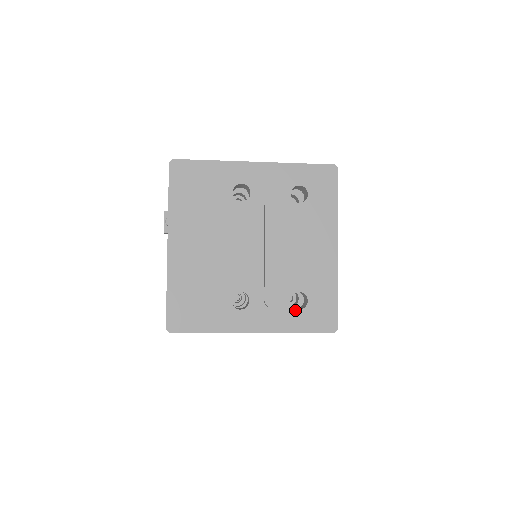
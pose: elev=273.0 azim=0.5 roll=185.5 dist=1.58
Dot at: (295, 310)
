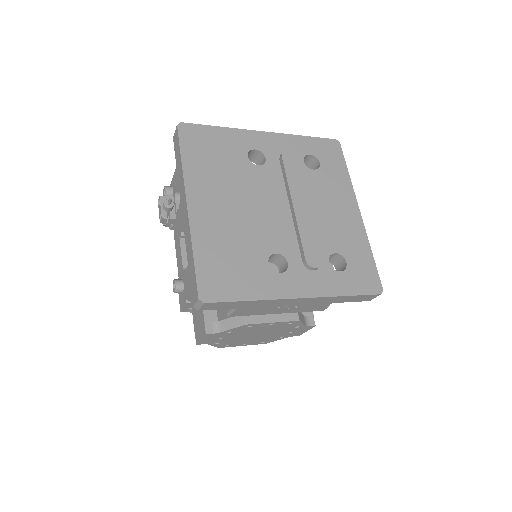
Dot at: (336, 272)
